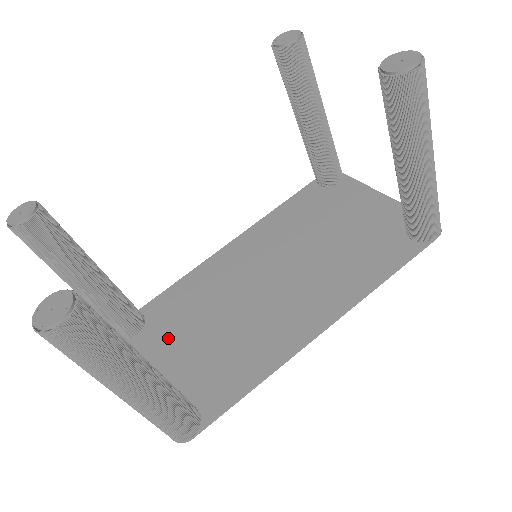
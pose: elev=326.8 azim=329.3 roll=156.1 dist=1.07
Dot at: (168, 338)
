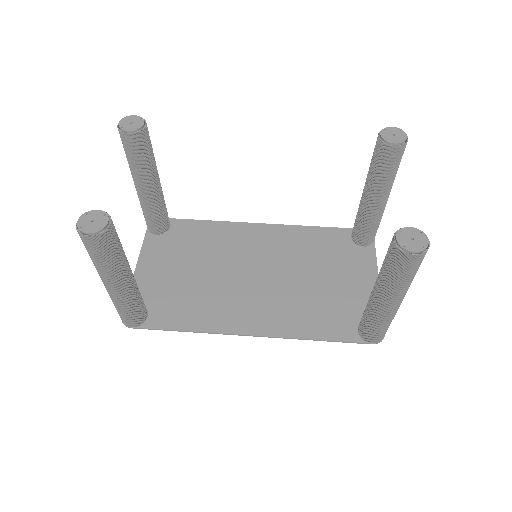
Dot at: (170, 255)
